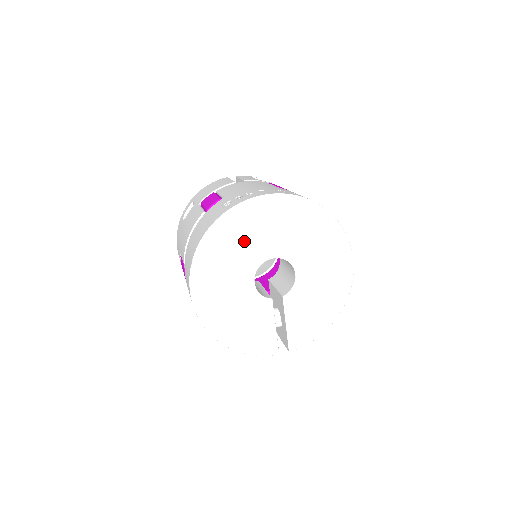
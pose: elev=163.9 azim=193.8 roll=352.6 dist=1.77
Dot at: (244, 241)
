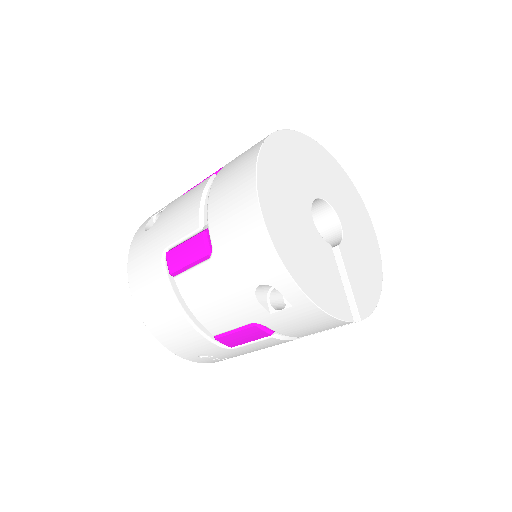
Dot at: (295, 169)
